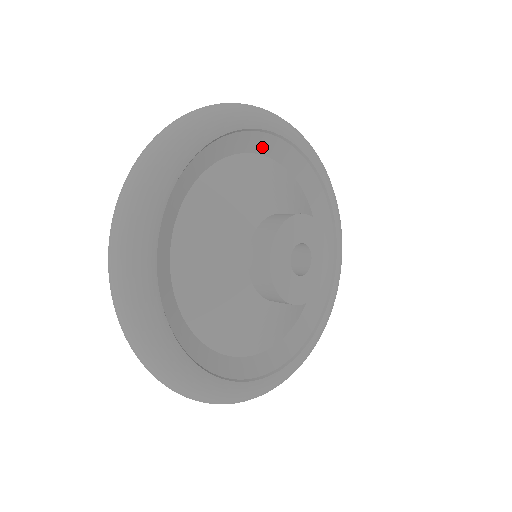
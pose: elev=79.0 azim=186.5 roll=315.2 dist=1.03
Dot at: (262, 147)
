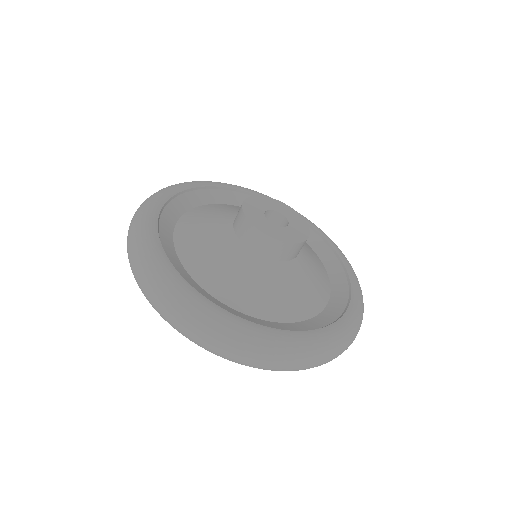
Dot at: (233, 201)
